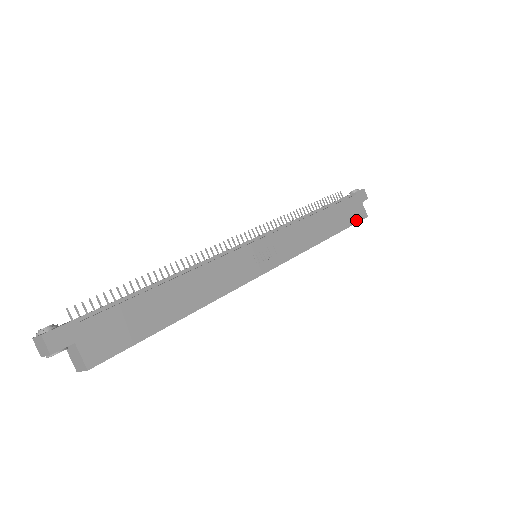
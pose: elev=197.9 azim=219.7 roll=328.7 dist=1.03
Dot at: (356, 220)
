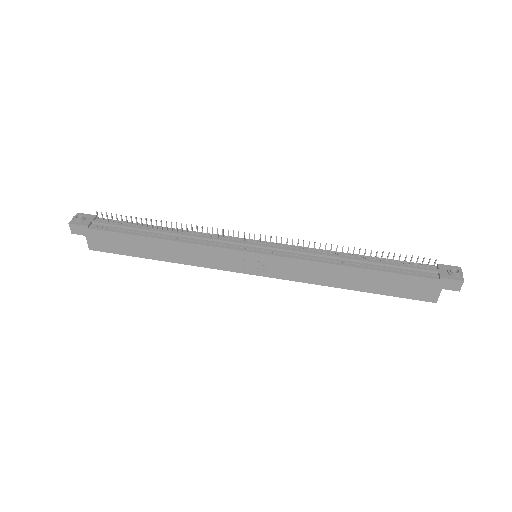
Dot at: (410, 296)
